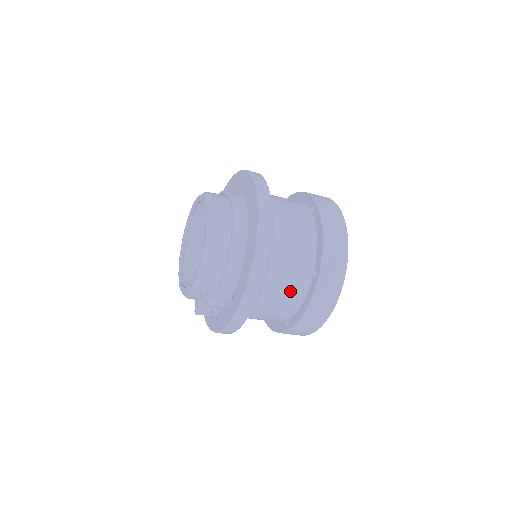
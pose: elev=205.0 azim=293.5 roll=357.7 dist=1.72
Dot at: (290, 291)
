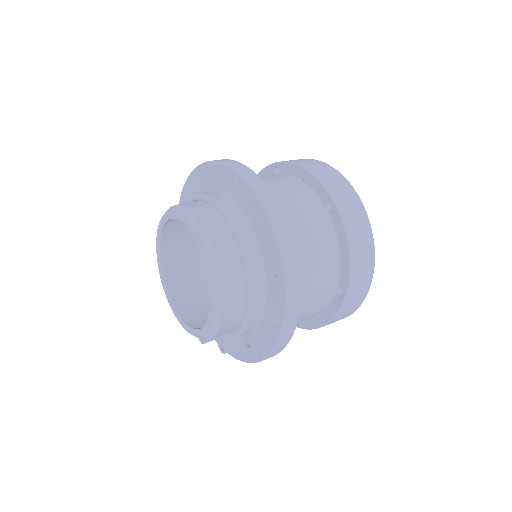
Dot at: (311, 313)
